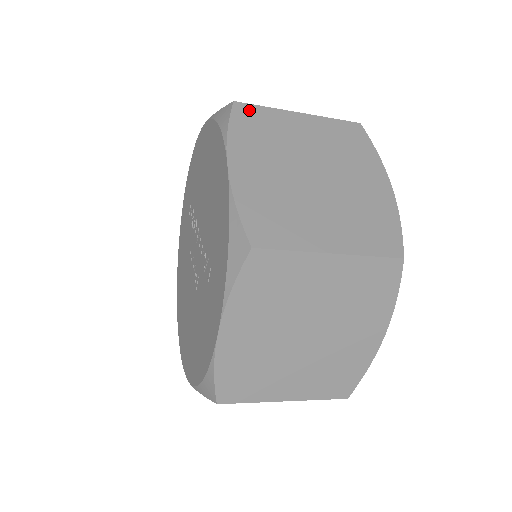
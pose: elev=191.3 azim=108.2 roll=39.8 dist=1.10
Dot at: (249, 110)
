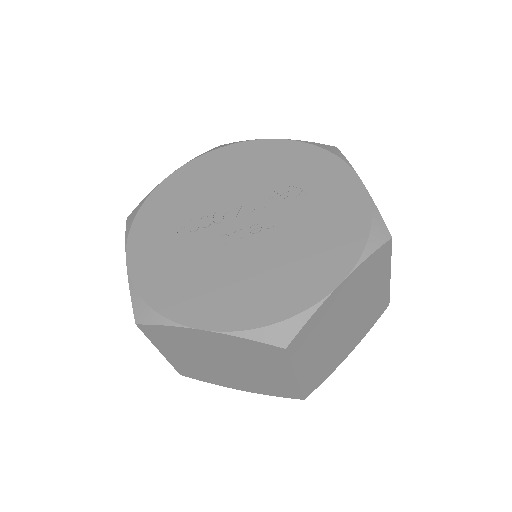
Dot at: occluded
